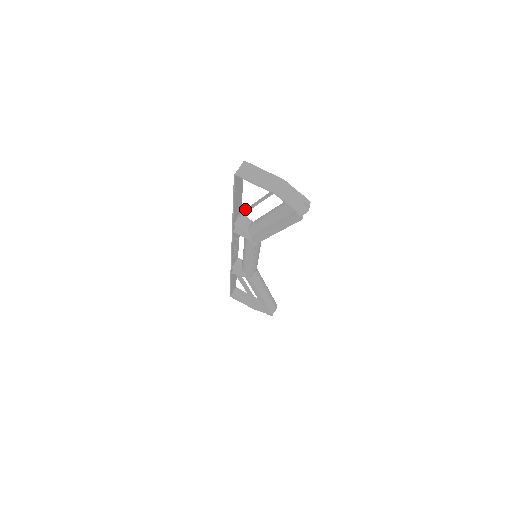
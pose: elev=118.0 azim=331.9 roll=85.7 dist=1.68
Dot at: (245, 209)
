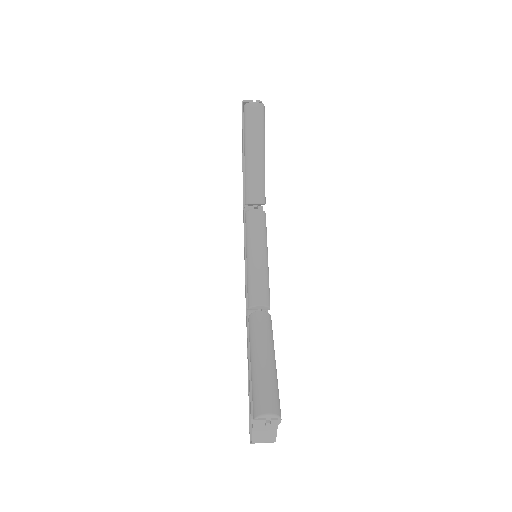
Dot at: occluded
